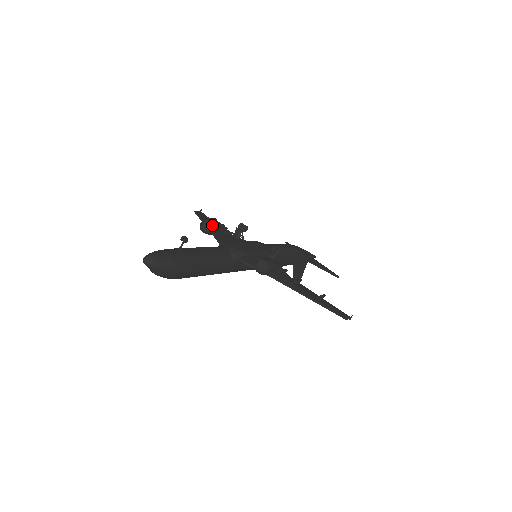
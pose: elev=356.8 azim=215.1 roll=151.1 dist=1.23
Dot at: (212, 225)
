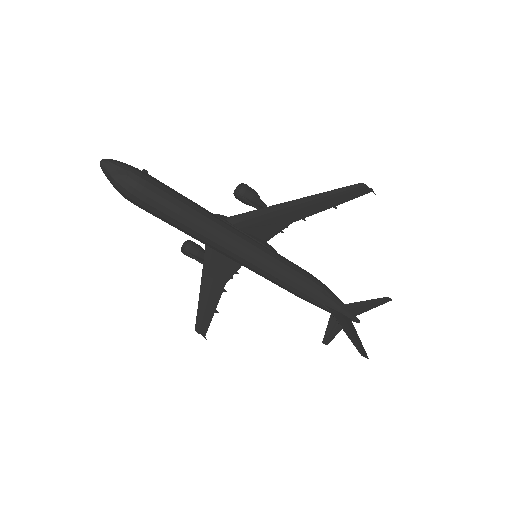
Dot at: (192, 241)
